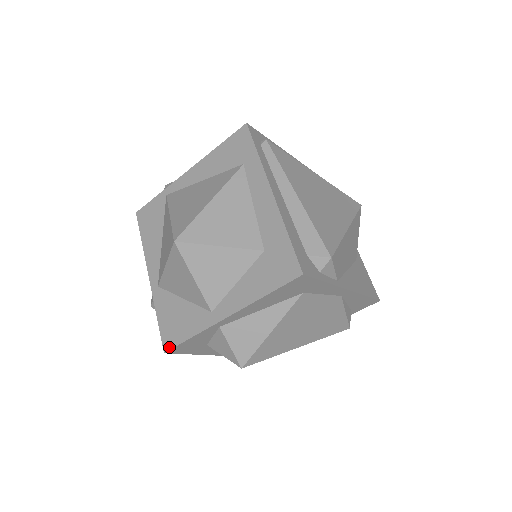
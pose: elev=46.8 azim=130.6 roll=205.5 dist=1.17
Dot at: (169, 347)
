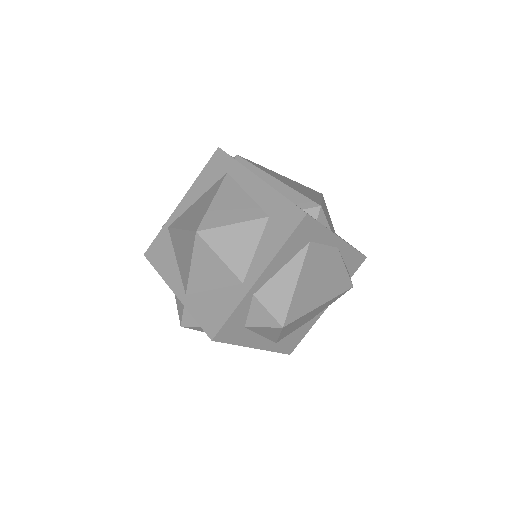
Dot at: (215, 333)
